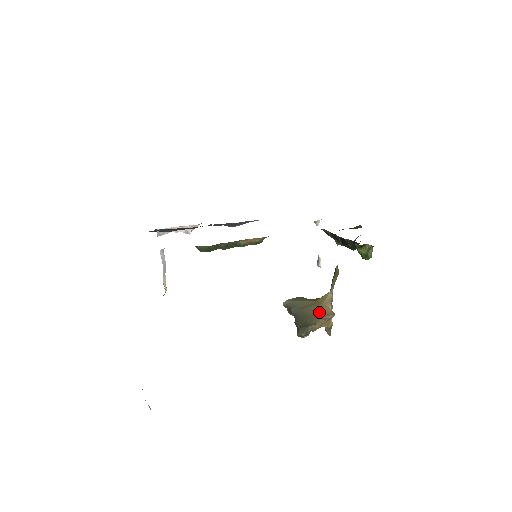
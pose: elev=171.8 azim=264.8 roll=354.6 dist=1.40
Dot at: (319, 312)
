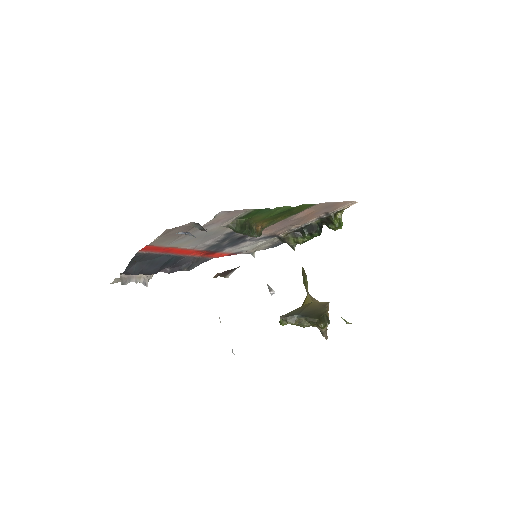
Dot at: (318, 306)
